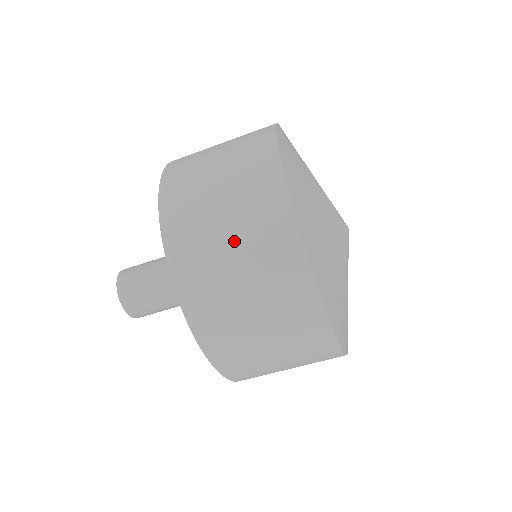
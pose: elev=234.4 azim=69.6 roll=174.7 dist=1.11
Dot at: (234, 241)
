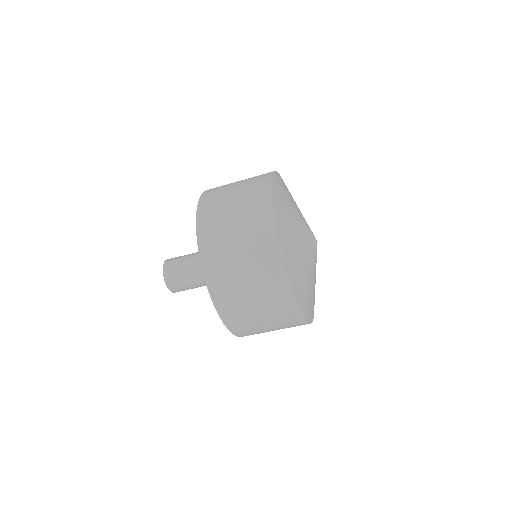
Dot at: (259, 308)
